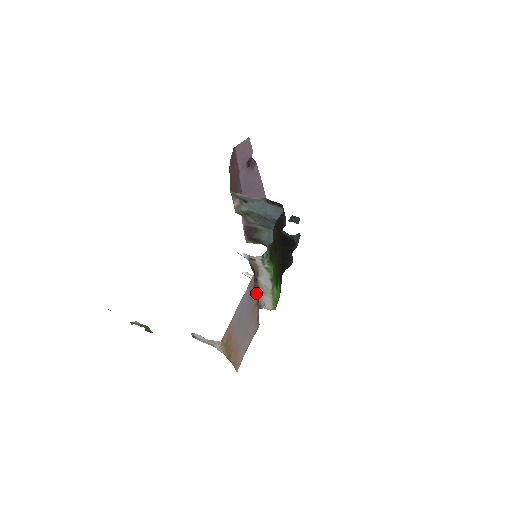
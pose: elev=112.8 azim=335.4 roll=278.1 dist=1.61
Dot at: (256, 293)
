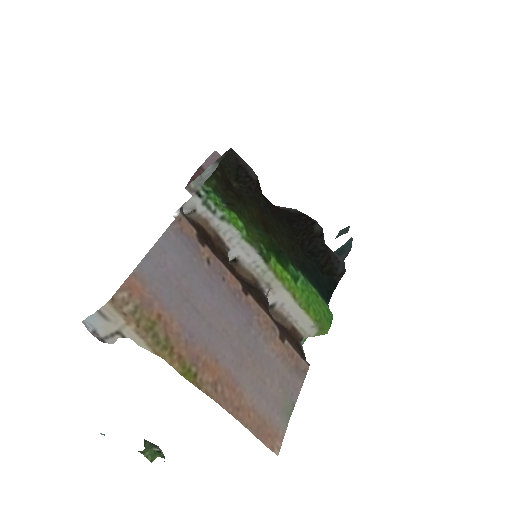
Dot at: (245, 282)
